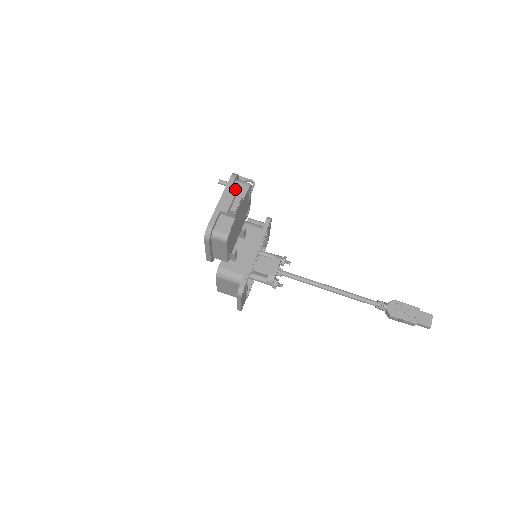
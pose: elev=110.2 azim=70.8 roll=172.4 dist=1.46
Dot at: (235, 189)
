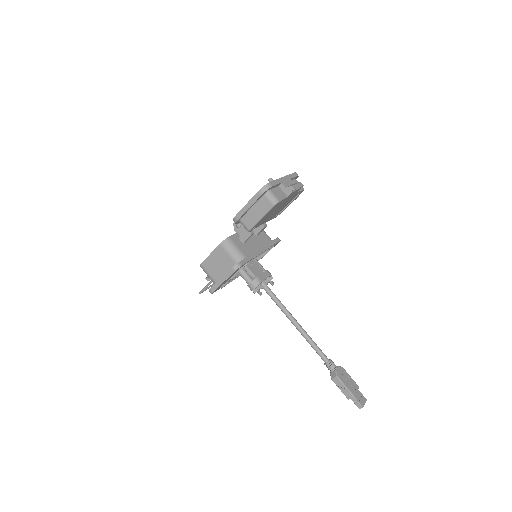
Dot at: occluded
